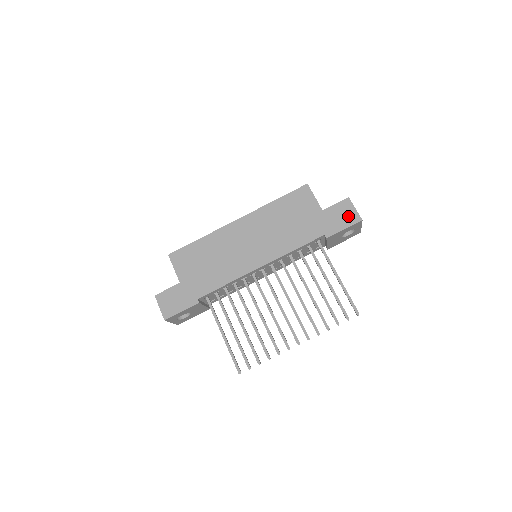
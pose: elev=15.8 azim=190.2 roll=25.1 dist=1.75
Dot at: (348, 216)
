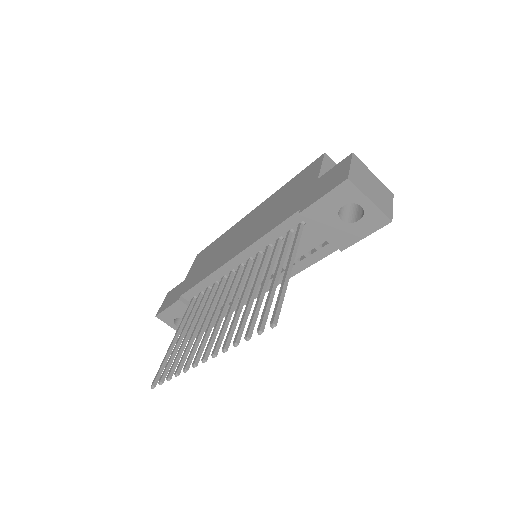
Dot at: (336, 178)
